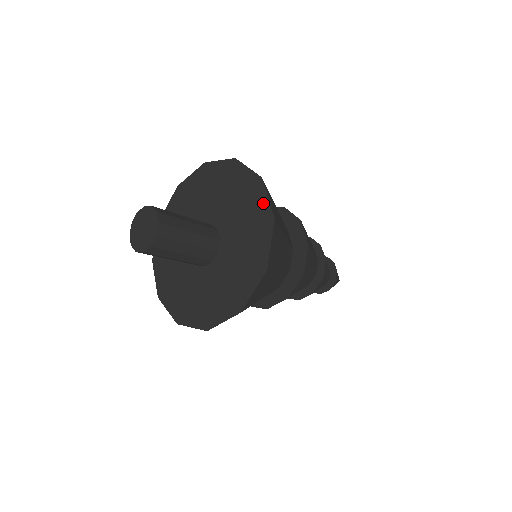
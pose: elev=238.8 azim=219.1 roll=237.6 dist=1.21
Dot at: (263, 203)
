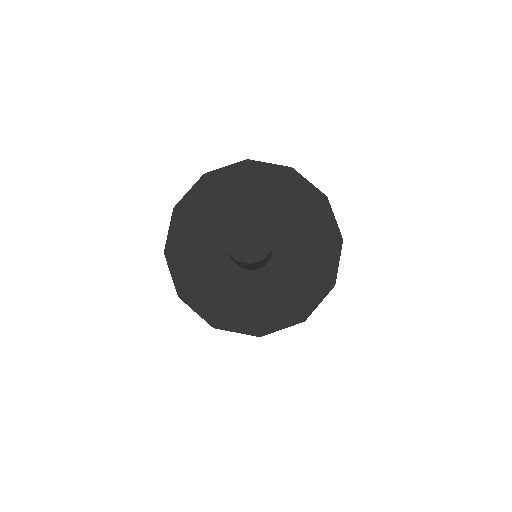
Dot at: (332, 263)
